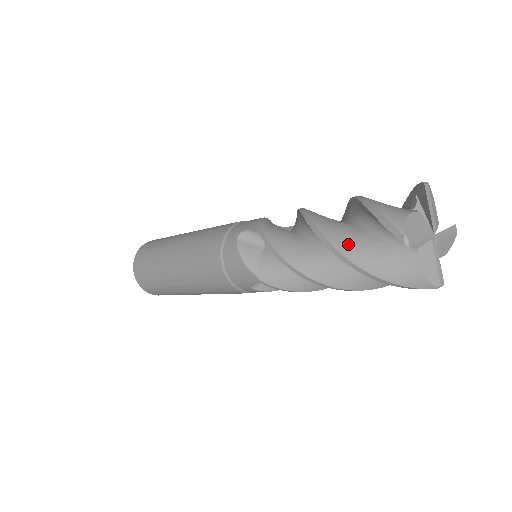
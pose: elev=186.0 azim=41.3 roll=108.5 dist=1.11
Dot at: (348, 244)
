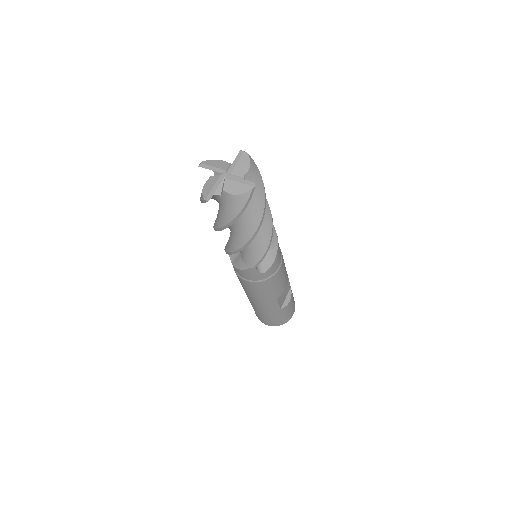
Dot at: occluded
